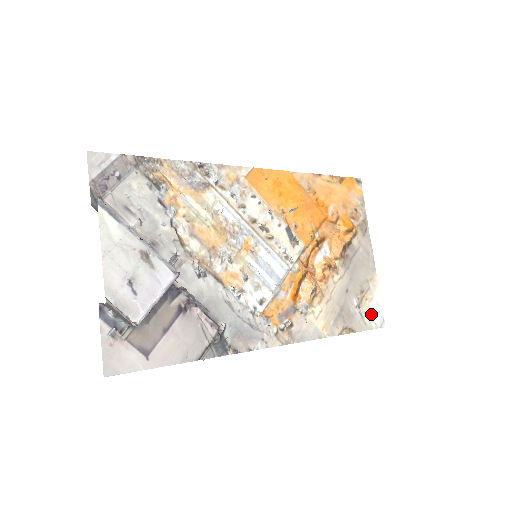
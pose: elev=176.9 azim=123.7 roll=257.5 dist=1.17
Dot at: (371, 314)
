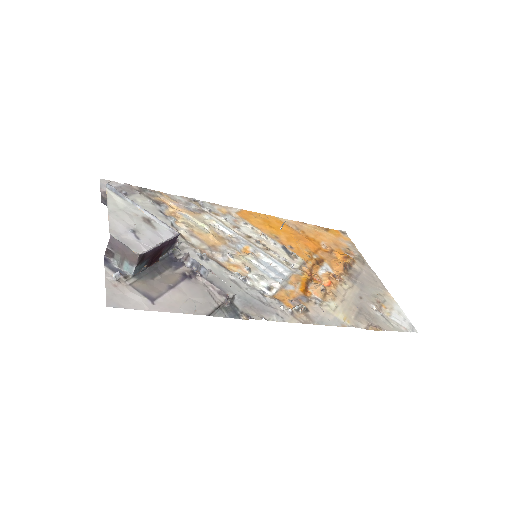
Dot at: (396, 319)
